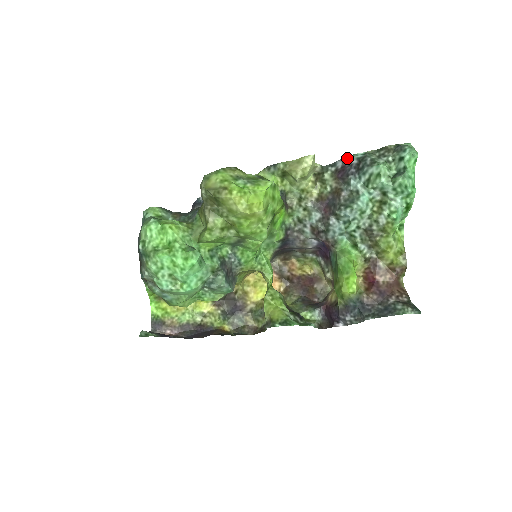
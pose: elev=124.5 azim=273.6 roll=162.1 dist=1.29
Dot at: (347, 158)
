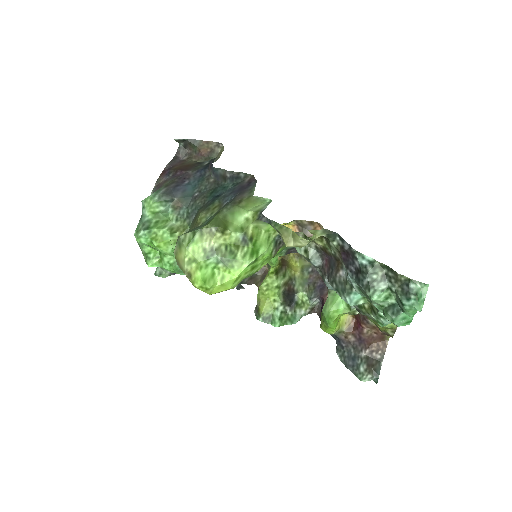
Dot at: (353, 251)
